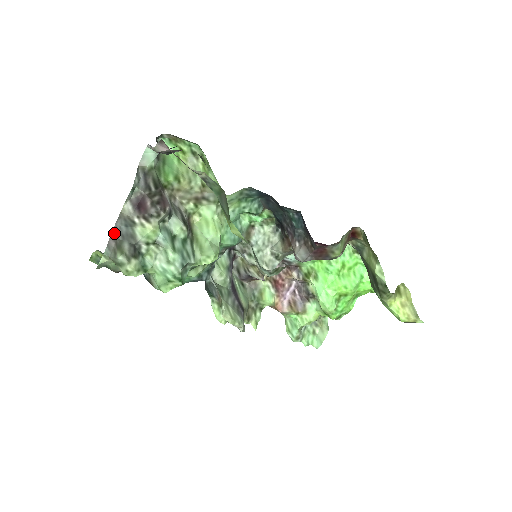
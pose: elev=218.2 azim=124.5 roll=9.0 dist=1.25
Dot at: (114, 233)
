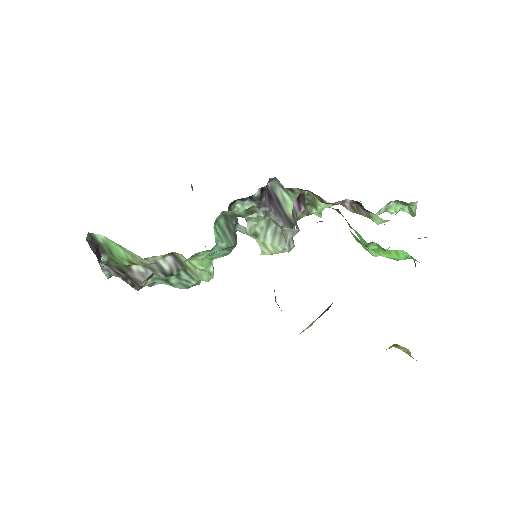
Dot at: occluded
